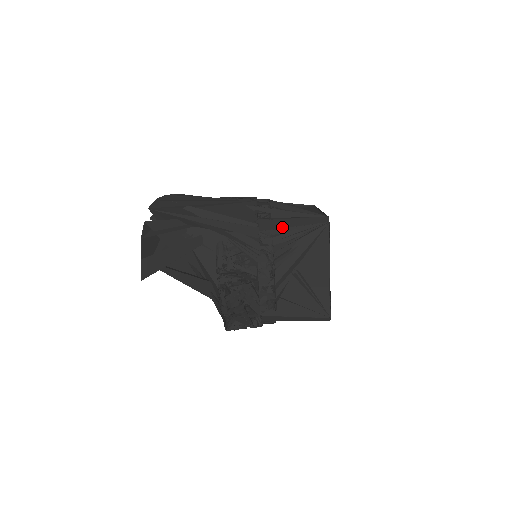
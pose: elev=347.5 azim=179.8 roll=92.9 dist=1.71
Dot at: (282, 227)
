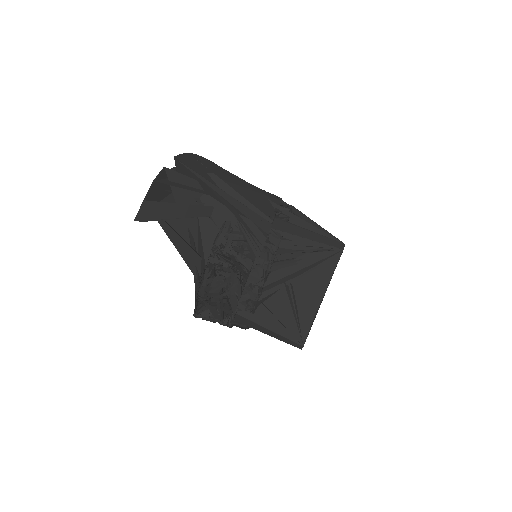
Dot at: (295, 234)
